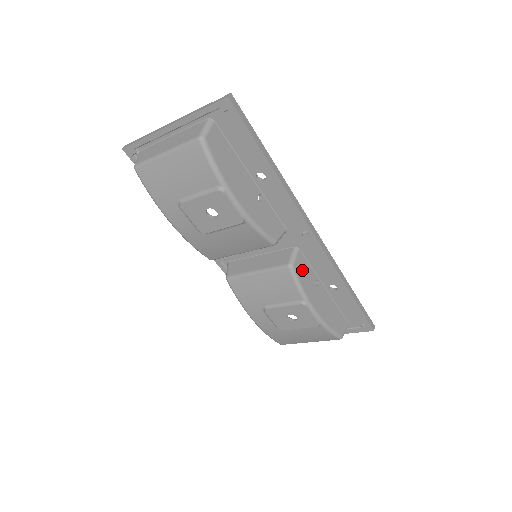
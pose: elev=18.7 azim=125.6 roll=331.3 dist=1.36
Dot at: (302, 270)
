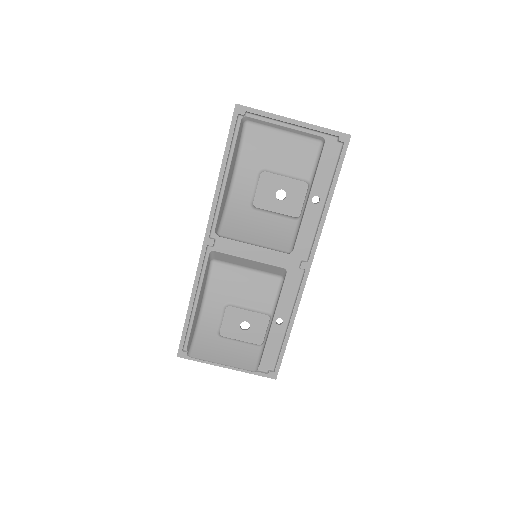
Dot at: occluded
